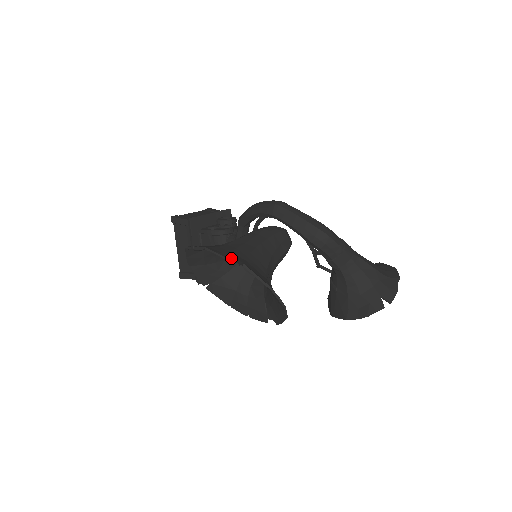
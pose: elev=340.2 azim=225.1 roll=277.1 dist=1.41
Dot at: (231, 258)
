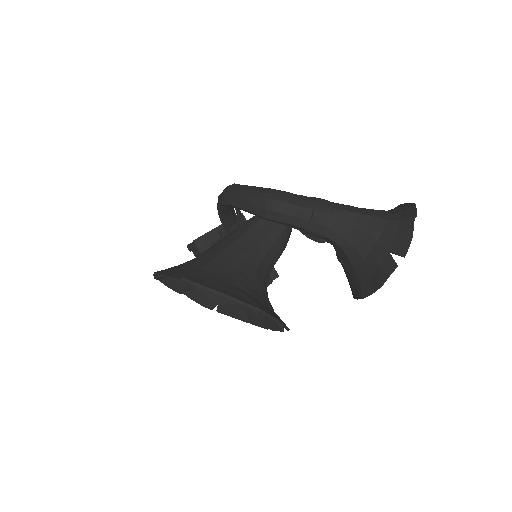
Dot at: (175, 275)
